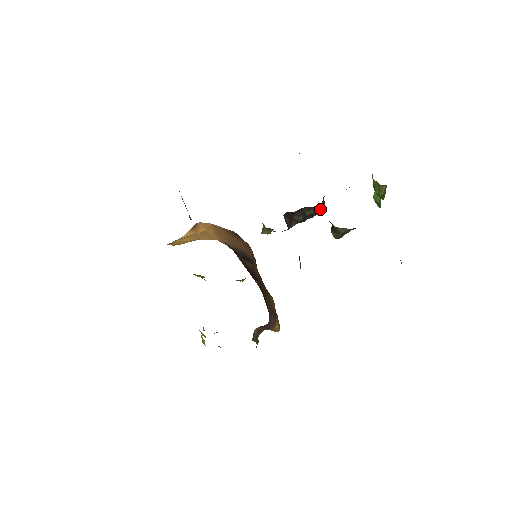
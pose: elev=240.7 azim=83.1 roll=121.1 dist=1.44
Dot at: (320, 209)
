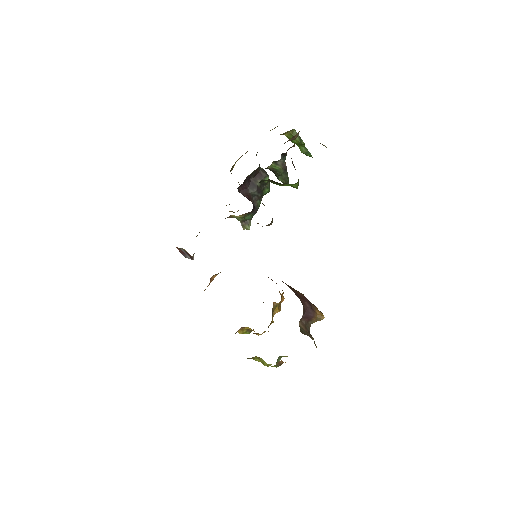
Dot at: (263, 175)
